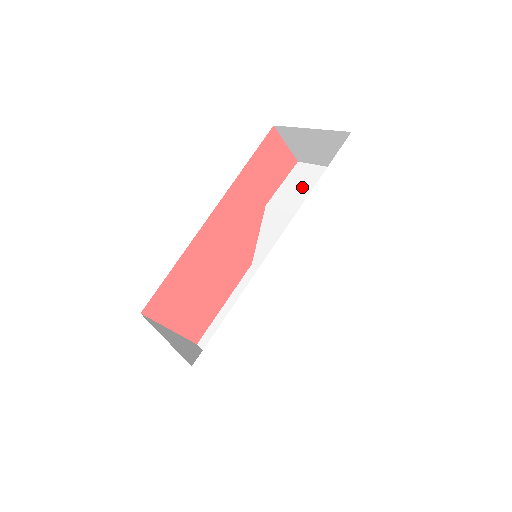
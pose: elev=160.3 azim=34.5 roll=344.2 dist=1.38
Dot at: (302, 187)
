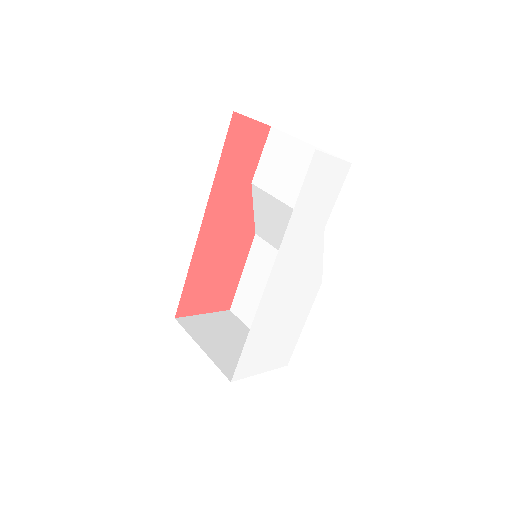
Dot at: (282, 165)
